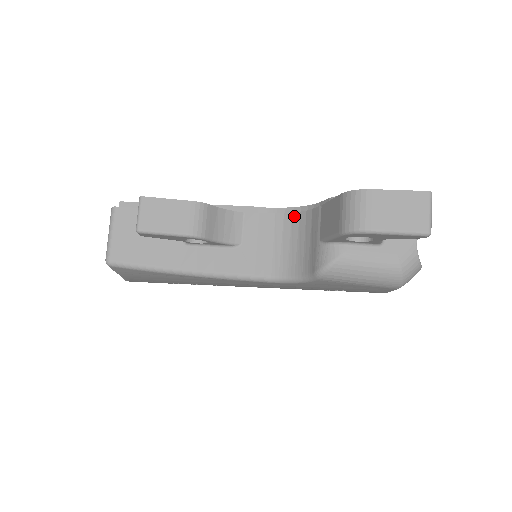
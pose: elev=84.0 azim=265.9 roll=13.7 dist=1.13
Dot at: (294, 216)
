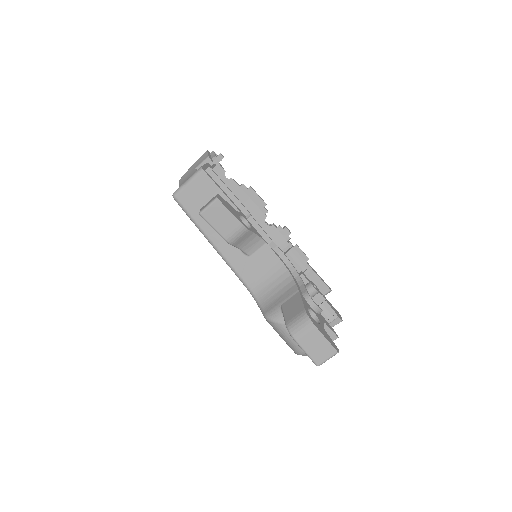
Dot at: (287, 273)
